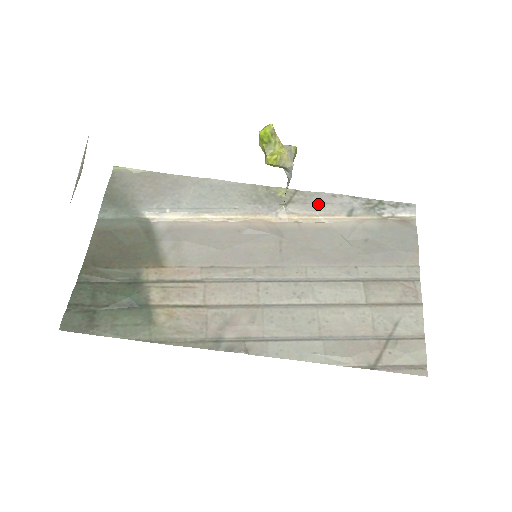
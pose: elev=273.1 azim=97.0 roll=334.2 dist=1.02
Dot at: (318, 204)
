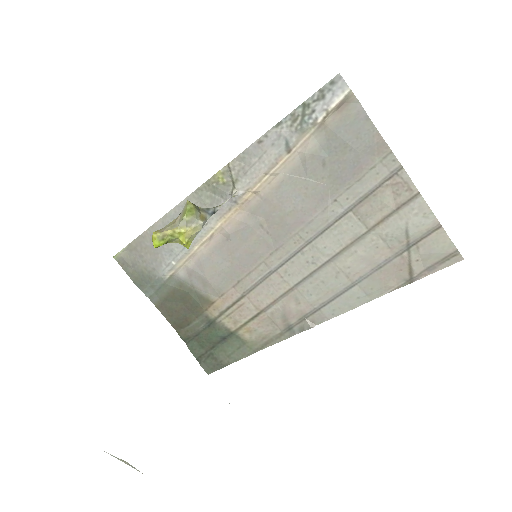
Dot at: (255, 164)
